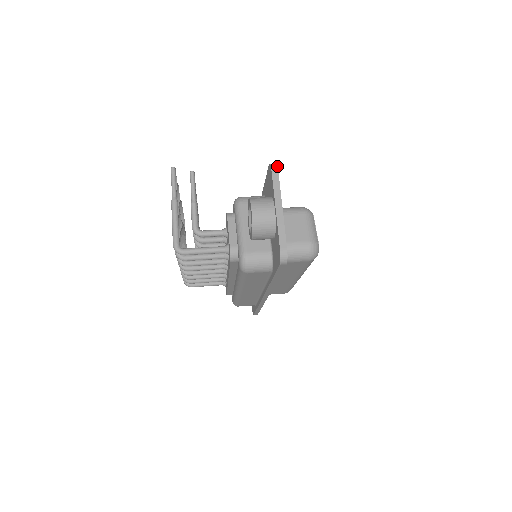
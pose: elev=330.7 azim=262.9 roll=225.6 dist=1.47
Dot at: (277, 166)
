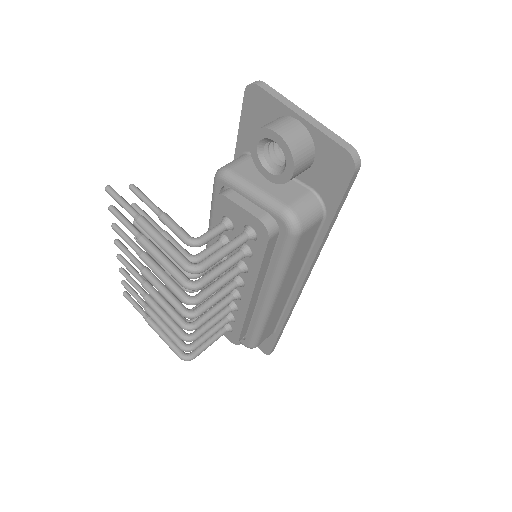
Dot at: (260, 81)
